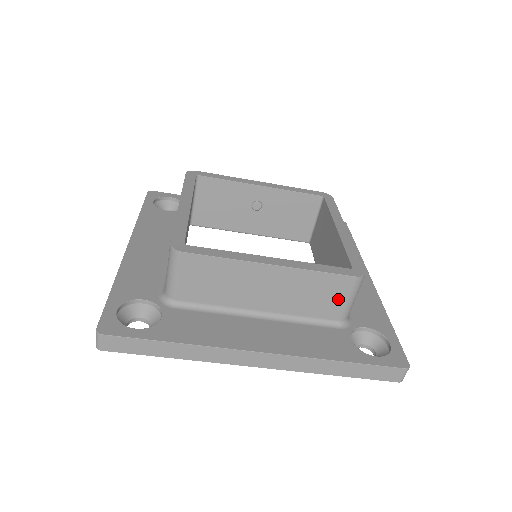
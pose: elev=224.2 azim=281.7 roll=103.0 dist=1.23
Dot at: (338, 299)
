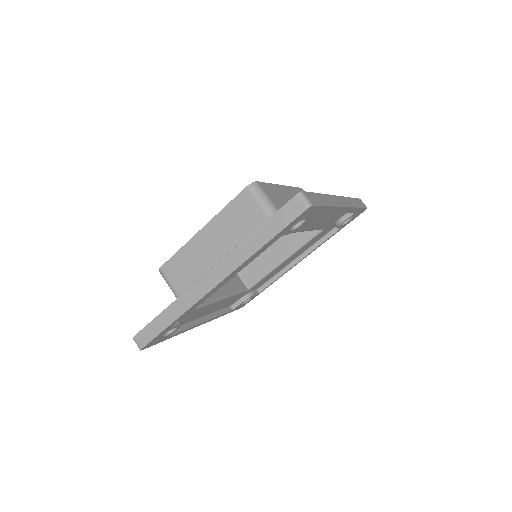
Dot at: (254, 211)
